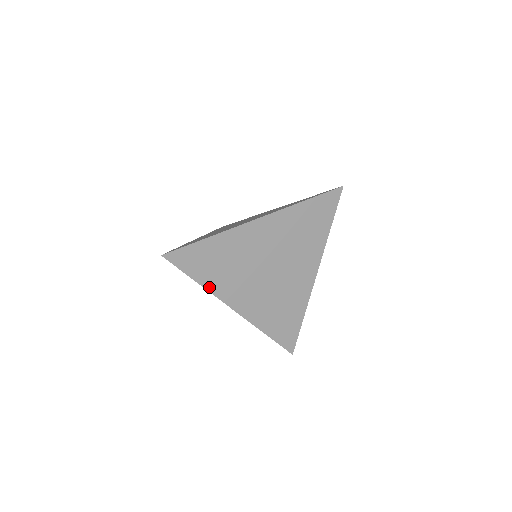
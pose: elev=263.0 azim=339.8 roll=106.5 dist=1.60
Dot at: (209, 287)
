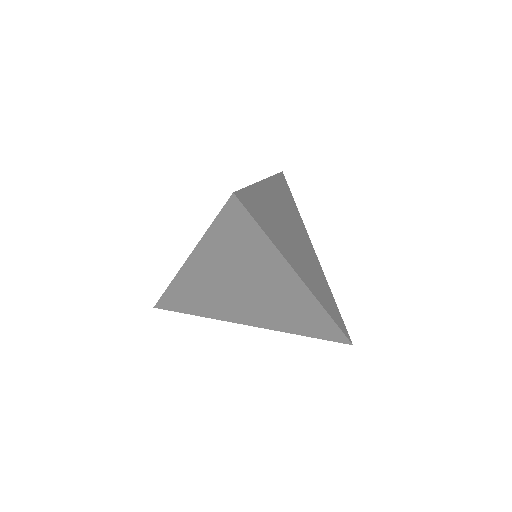
Dot at: (277, 247)
